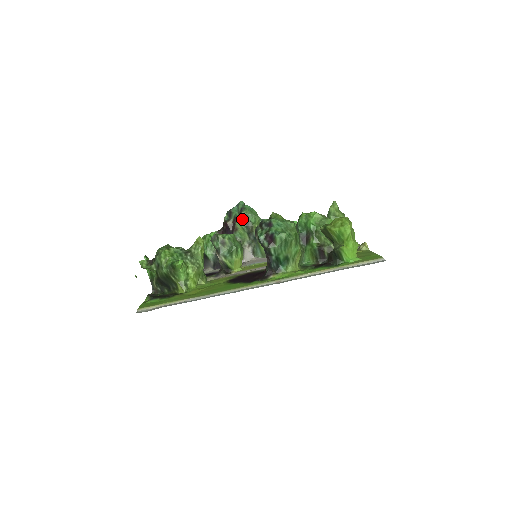
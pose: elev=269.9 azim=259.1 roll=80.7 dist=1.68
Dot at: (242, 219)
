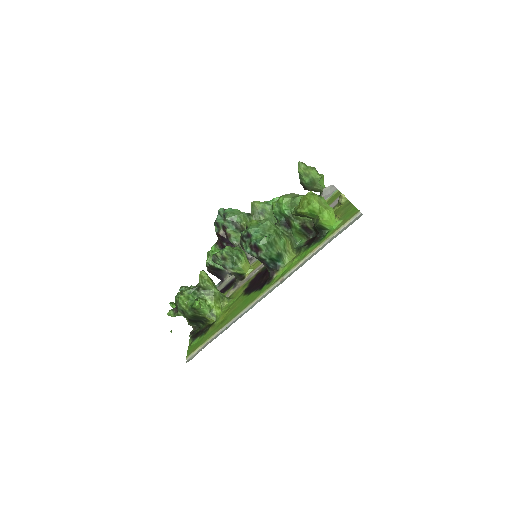
Dot at: (229, 224)
